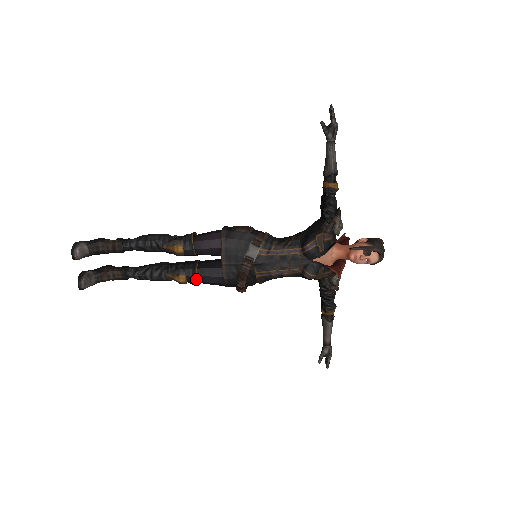
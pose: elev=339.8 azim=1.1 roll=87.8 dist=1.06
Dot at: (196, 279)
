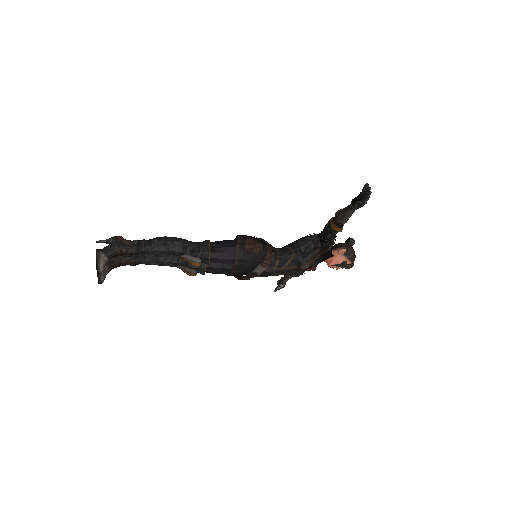
Dot at: (203, 271)
